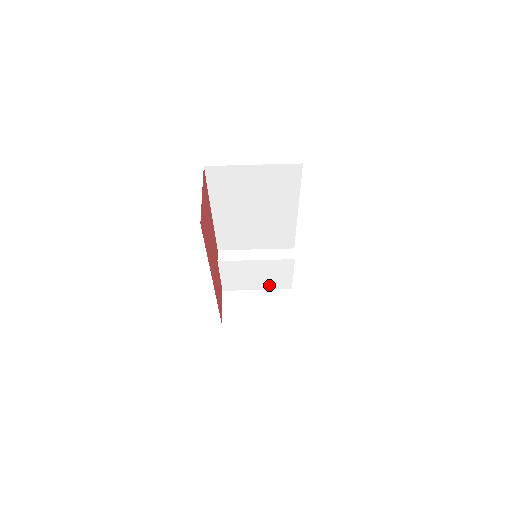
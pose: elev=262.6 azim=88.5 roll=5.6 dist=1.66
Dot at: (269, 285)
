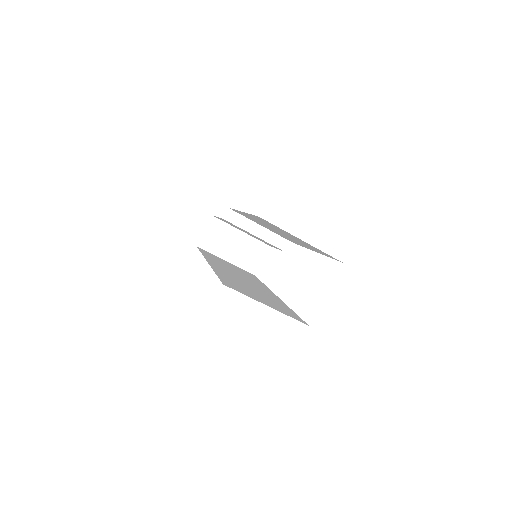
Dot at: (254, 237)
